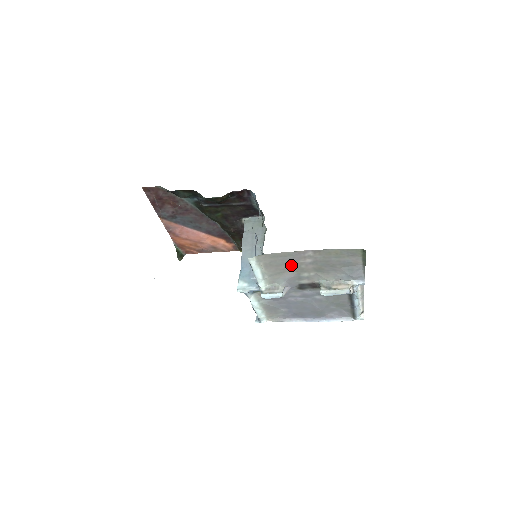
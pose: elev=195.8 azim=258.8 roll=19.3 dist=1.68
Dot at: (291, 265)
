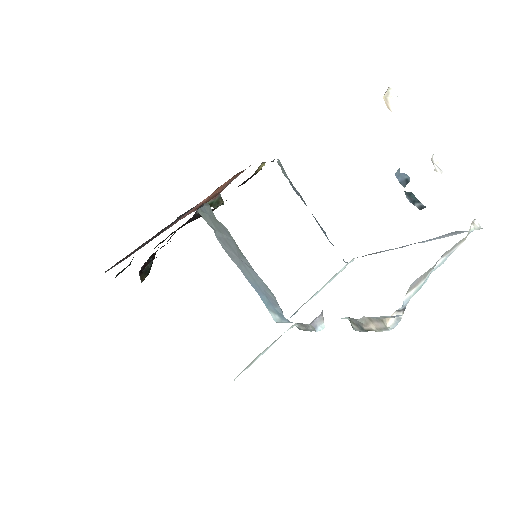
Dot at: occluded
